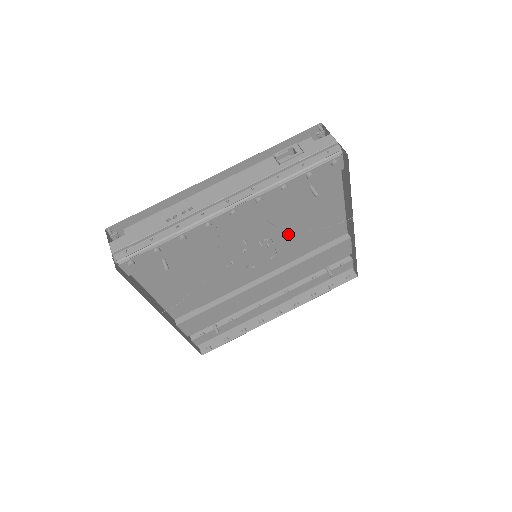
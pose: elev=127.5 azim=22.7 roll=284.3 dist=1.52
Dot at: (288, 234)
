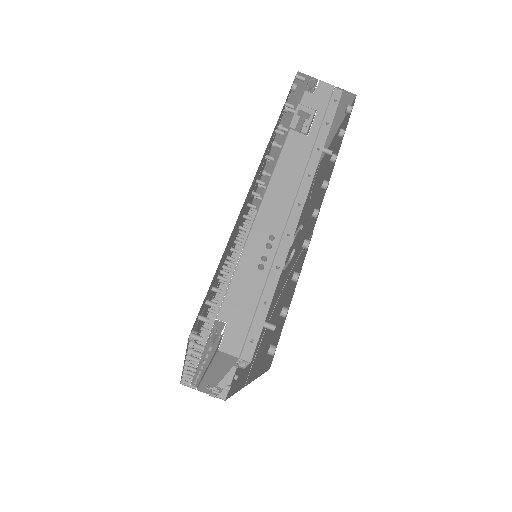
Dot at: occluded
